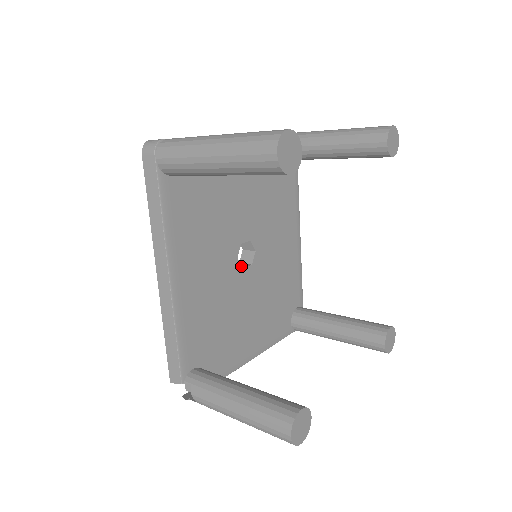
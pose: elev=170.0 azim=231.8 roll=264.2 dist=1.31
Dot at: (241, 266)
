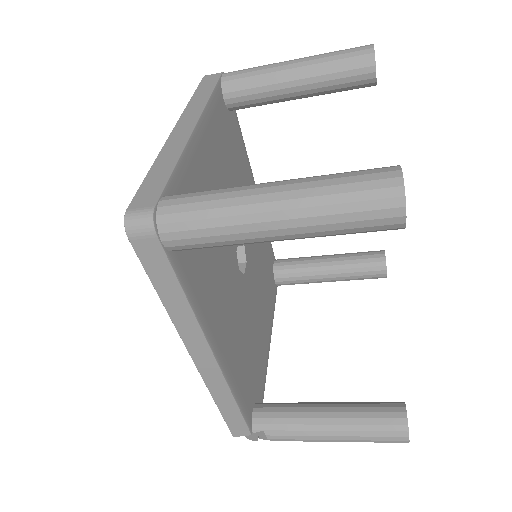
Dot at: (242, 274)
